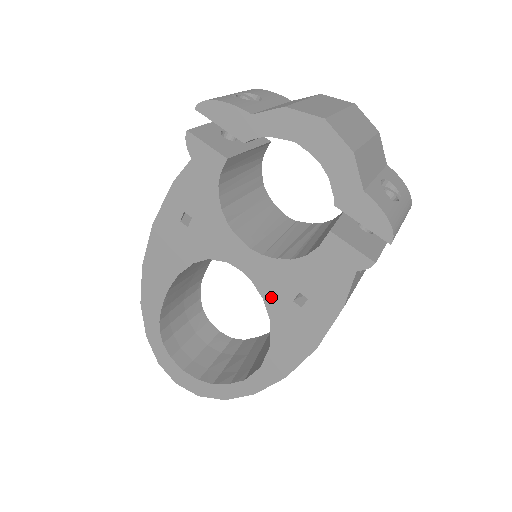
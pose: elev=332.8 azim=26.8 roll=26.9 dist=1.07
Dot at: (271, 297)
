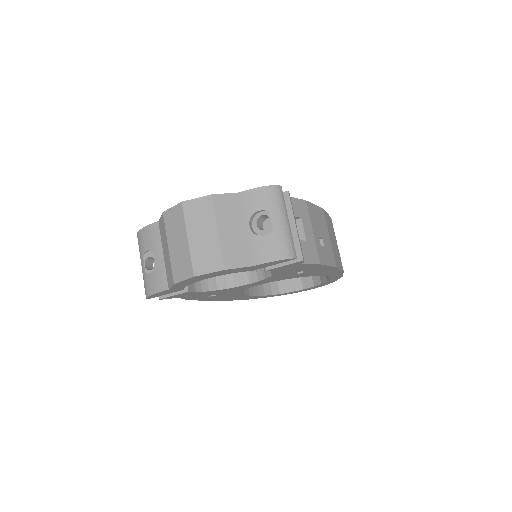
Dot at: (288, 278)
